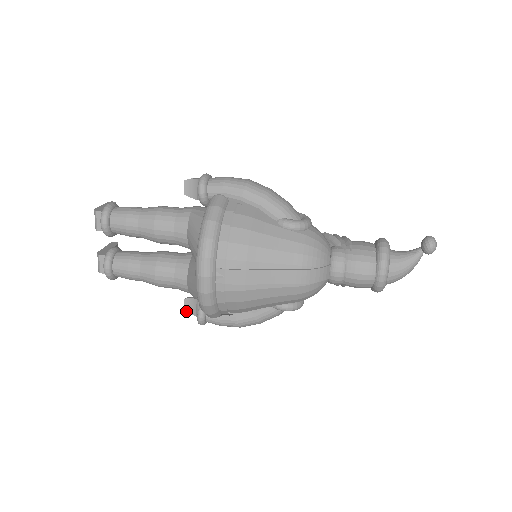
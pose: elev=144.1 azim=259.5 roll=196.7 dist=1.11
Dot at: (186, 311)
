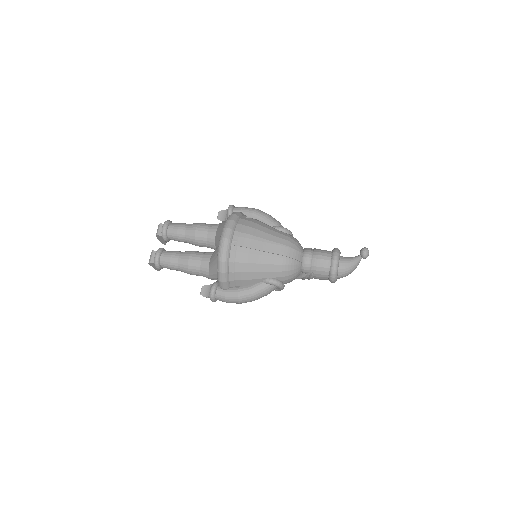
Dot at: occluded
